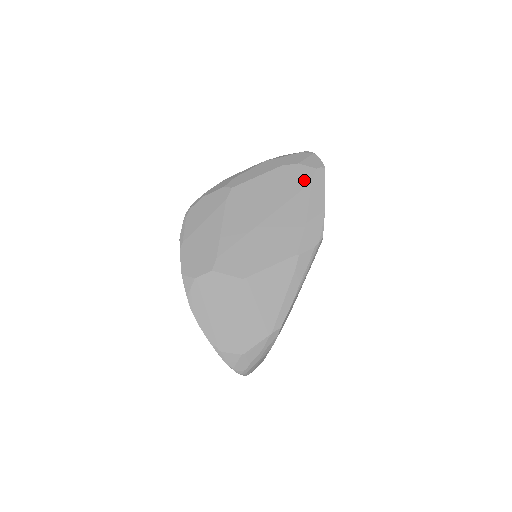
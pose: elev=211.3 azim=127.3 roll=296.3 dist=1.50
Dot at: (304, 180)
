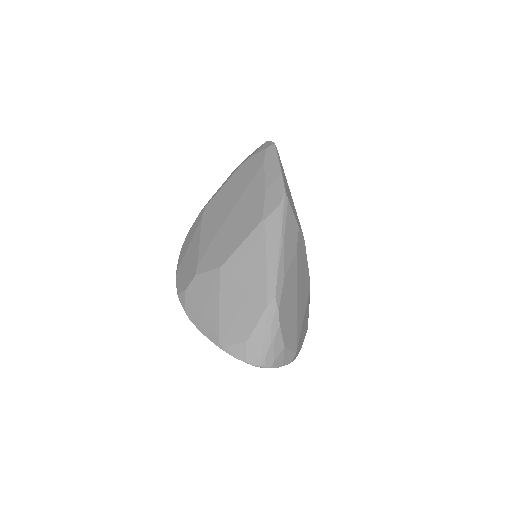
Dot at: (258, 163)
